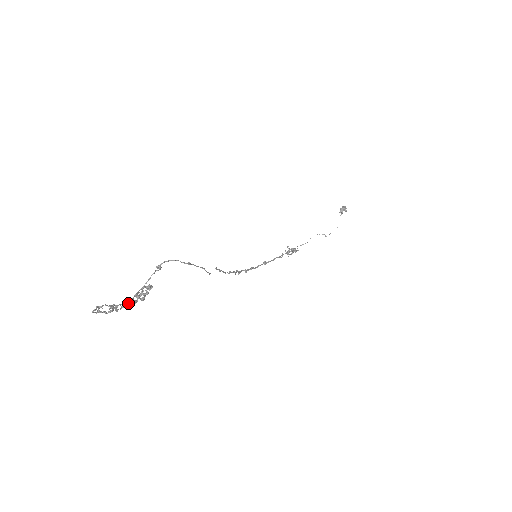
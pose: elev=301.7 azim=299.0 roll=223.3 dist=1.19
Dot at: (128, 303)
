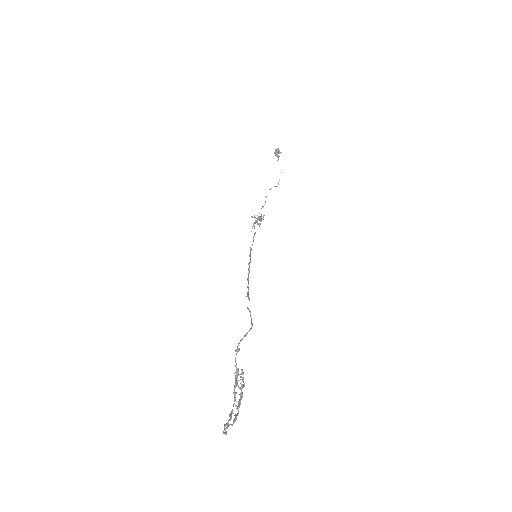
Dot at: (235, 399)
